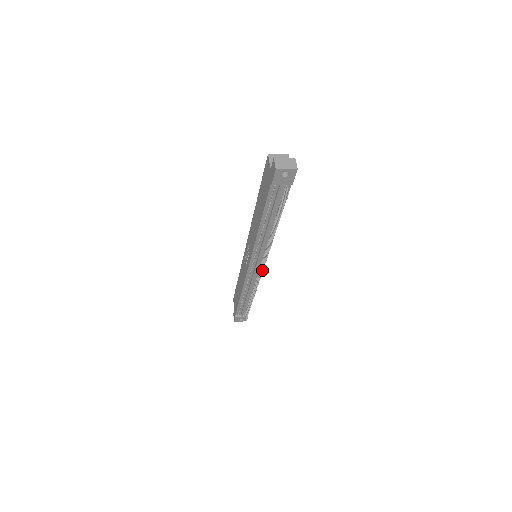
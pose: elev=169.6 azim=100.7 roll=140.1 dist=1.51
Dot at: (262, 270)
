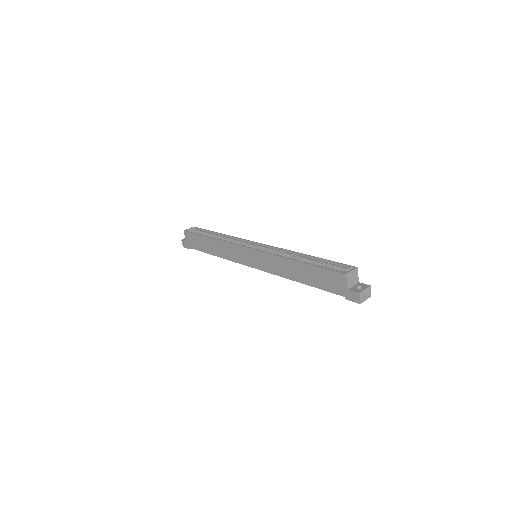
Dot at: occluded
